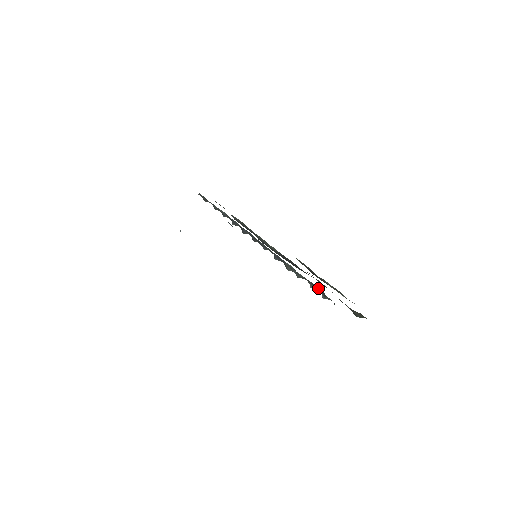
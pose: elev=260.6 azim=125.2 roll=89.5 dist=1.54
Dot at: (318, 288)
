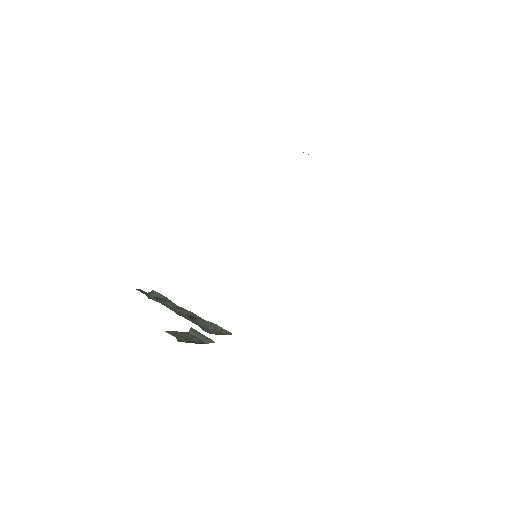
Dot at: occluded
